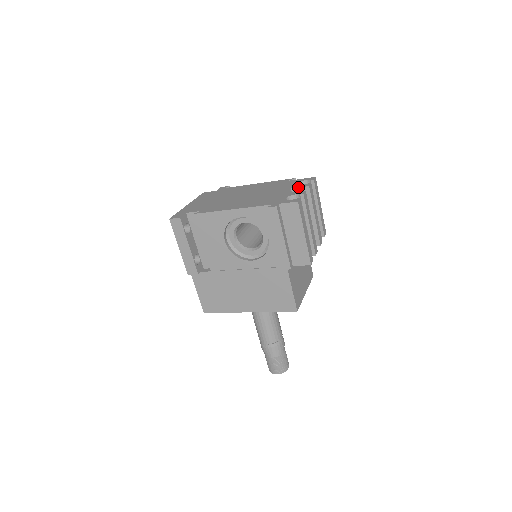
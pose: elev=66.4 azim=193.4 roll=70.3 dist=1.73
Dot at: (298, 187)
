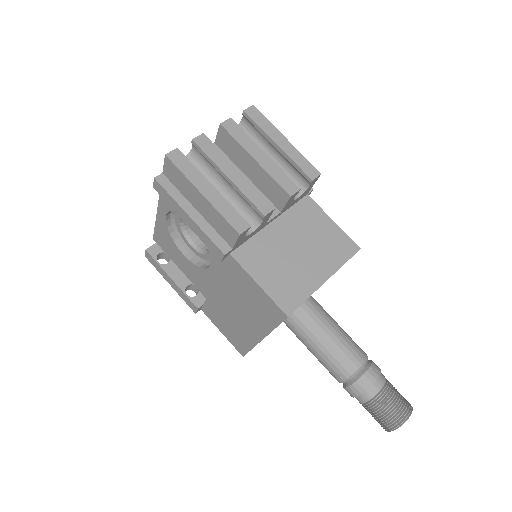
Dot at: (216, 135)
